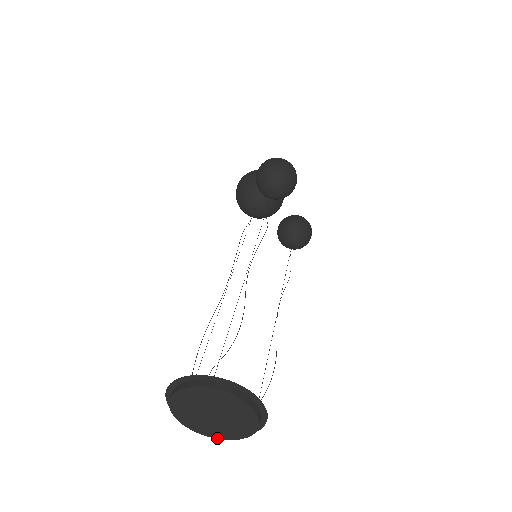
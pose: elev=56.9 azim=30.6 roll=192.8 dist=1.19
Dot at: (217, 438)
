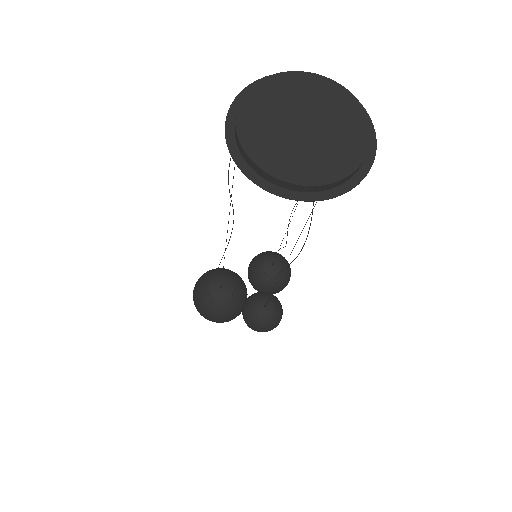
Dot at: (259, 165)
